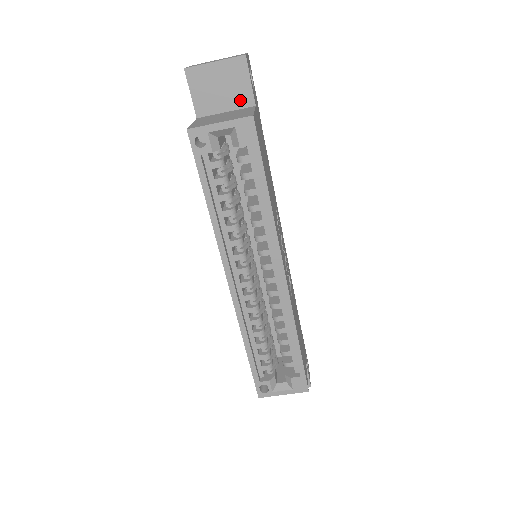
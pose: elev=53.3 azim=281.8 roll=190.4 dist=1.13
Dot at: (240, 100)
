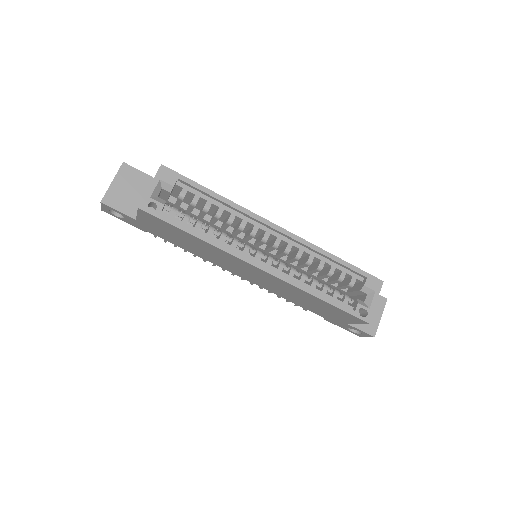
Dot at: (146, 185)
